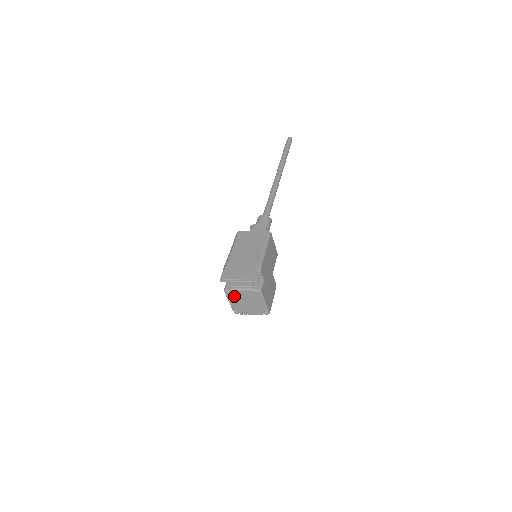
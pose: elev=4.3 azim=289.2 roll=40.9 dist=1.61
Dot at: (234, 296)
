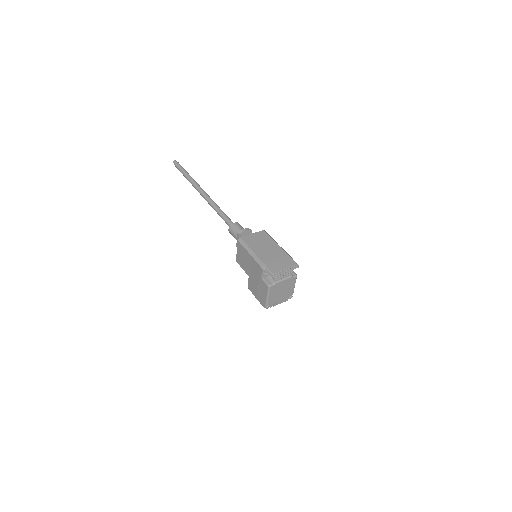
Dot at: (275, 289)
